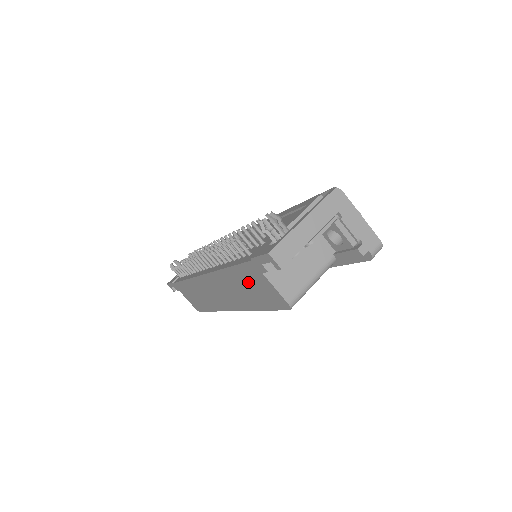
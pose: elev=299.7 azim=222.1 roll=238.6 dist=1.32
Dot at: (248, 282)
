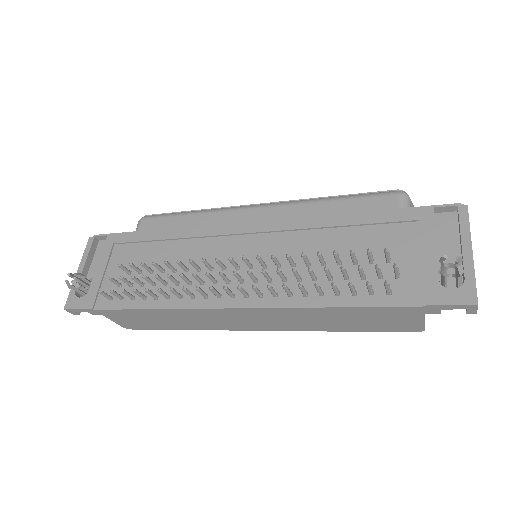
Dot at: (367, 317)
